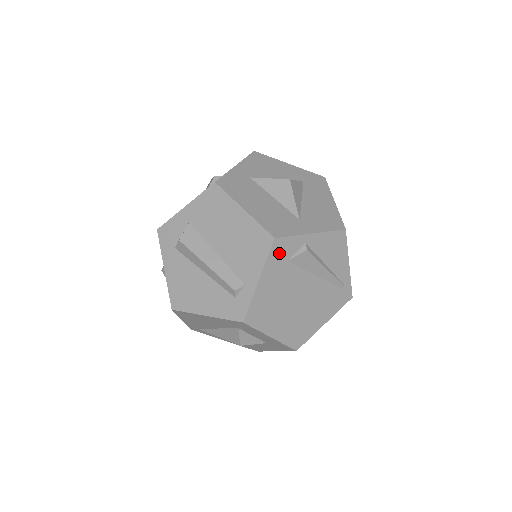
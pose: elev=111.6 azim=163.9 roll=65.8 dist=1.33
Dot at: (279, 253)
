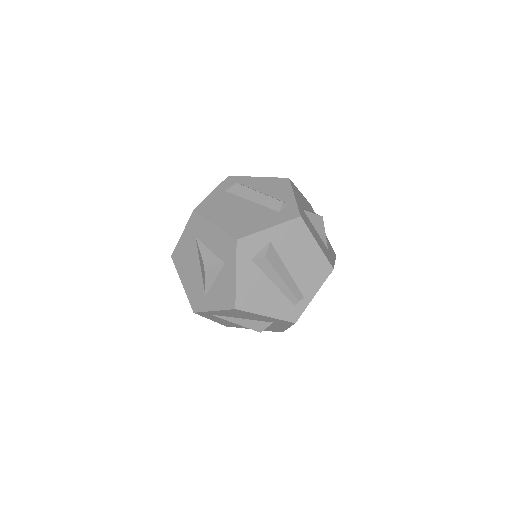
Dot at: occluded
